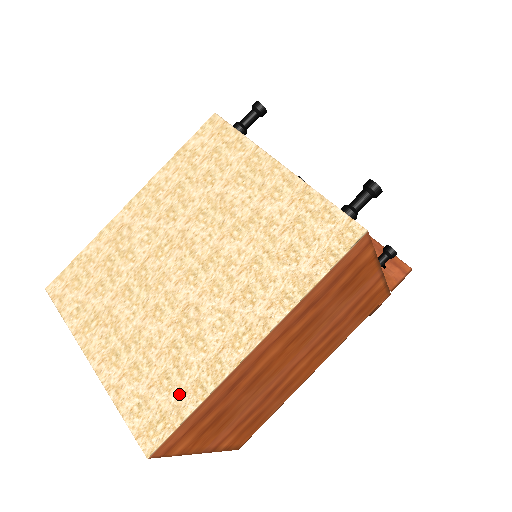
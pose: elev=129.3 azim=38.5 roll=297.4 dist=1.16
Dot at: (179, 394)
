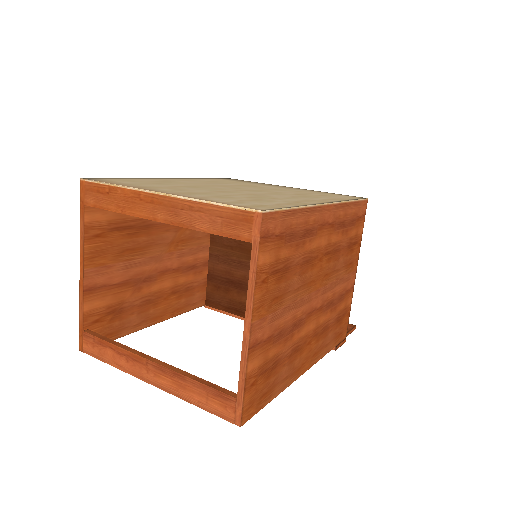
Dot at: (274, 203)
